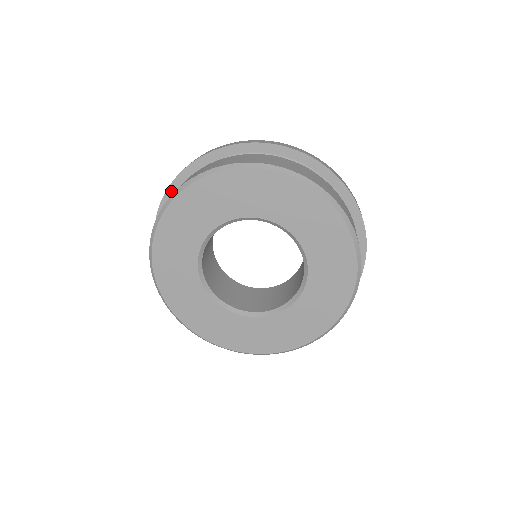
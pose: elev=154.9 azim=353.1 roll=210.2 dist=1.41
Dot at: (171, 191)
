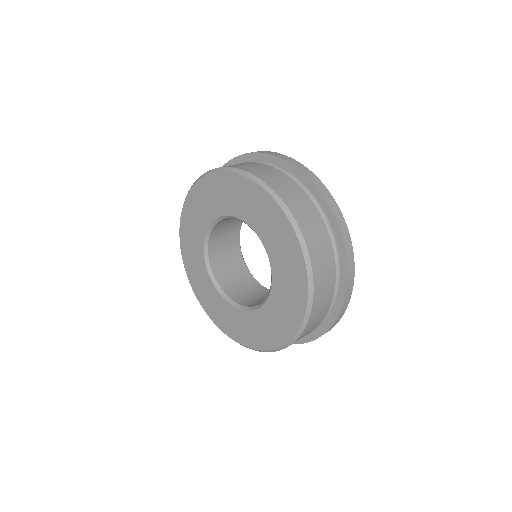
Dot at: (241, 159)
